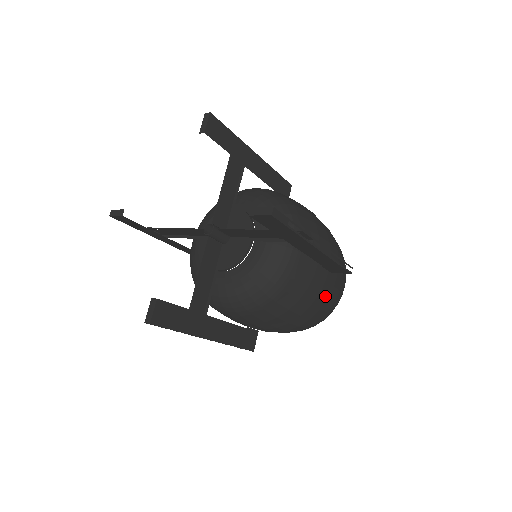
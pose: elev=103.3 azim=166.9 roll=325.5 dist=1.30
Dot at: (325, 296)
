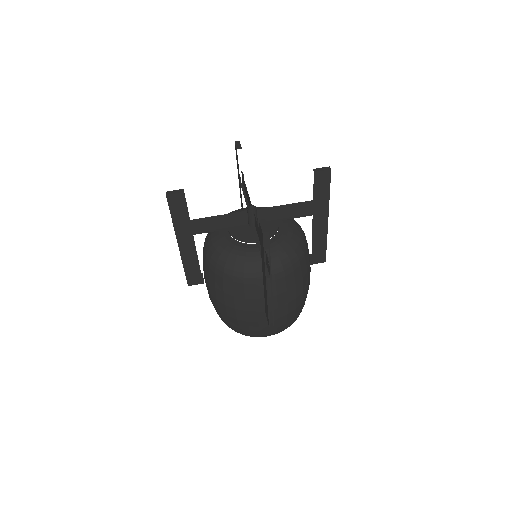
Dot at: (309, 283)
